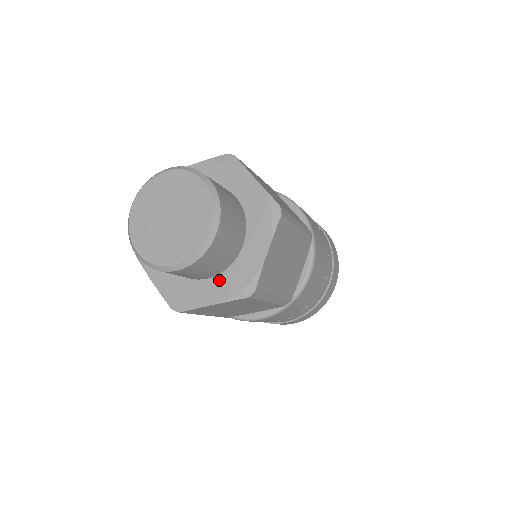
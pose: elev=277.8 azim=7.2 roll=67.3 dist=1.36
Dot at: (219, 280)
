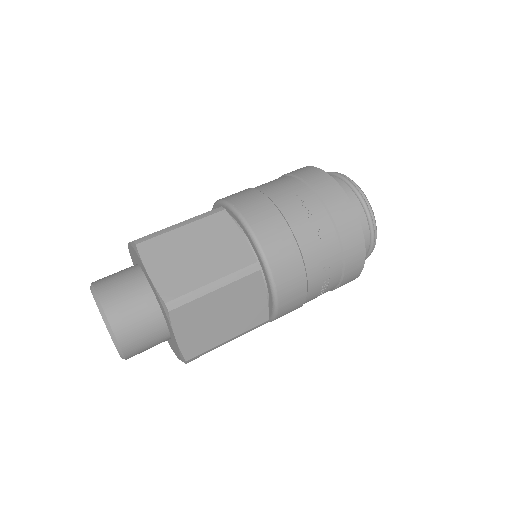
Dot at: (172, 343)
